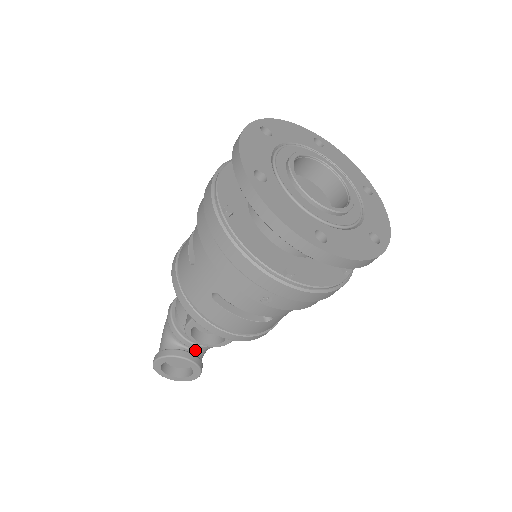
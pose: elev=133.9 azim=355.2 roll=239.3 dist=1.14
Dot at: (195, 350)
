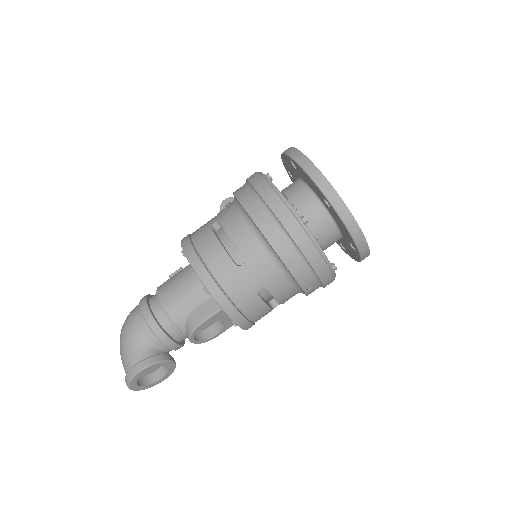
Dot at: (168, 352)
